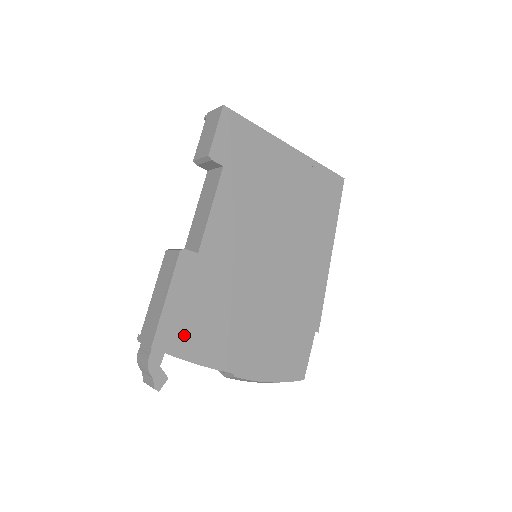
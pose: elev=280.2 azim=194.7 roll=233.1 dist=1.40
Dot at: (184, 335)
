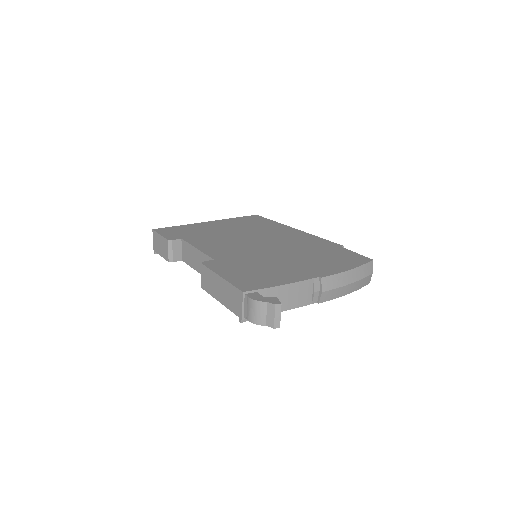
Dot at: (256, 281)
